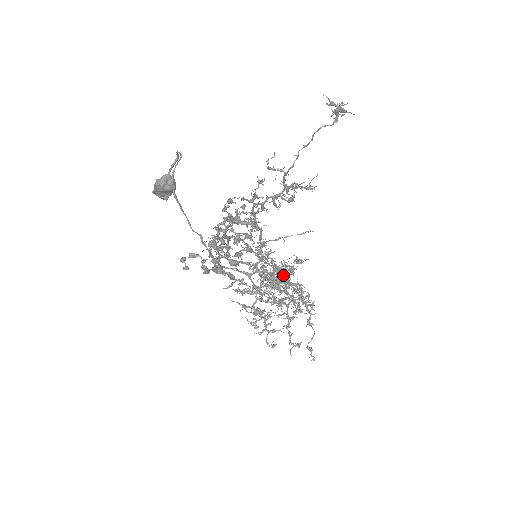
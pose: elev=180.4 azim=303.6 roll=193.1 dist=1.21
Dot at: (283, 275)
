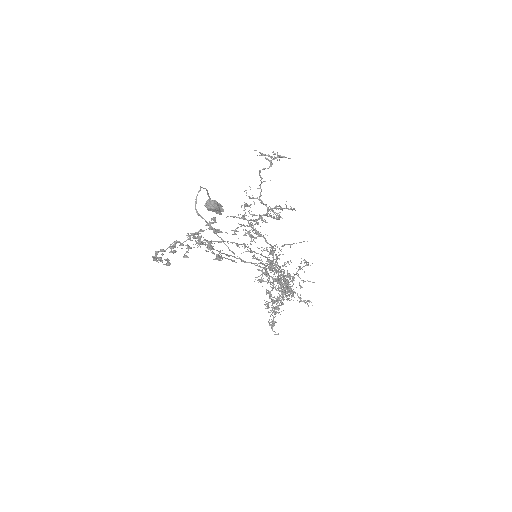
Dot at: (278, 272)
